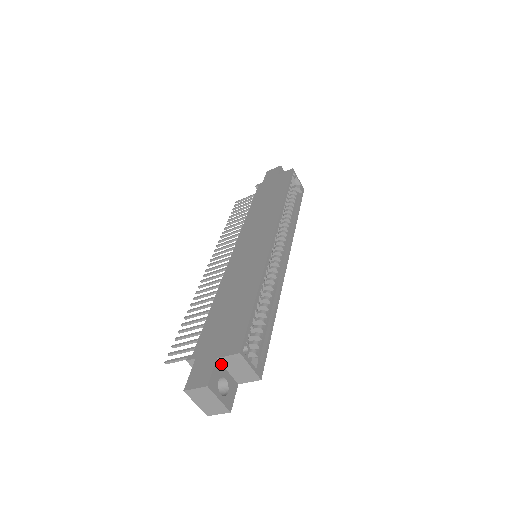
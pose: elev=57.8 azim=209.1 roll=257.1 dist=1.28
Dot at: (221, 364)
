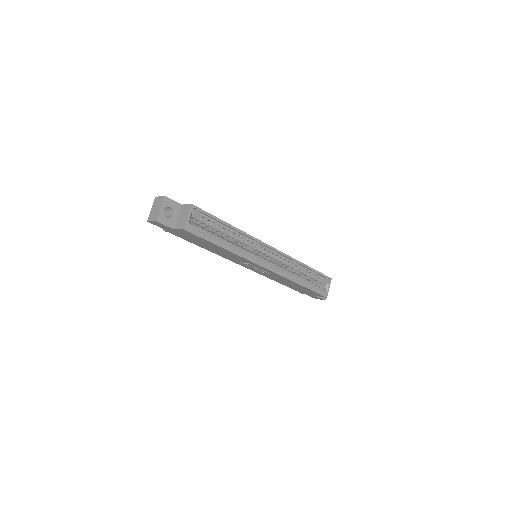
Dot at: (180, 209)
